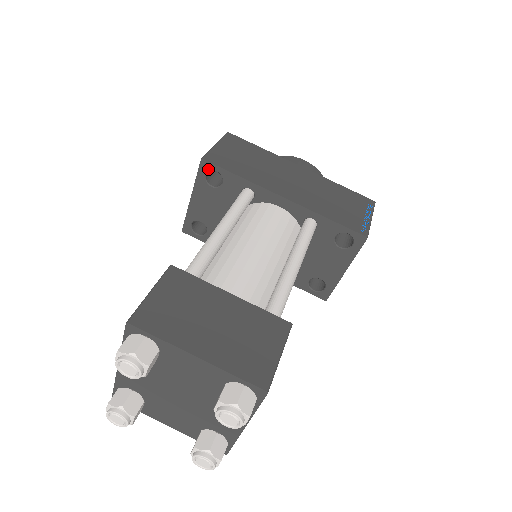
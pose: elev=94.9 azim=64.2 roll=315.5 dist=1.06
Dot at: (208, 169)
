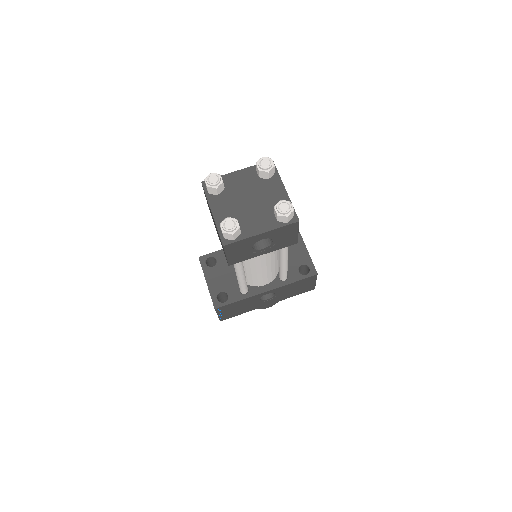
Dot at: (205, 259)
